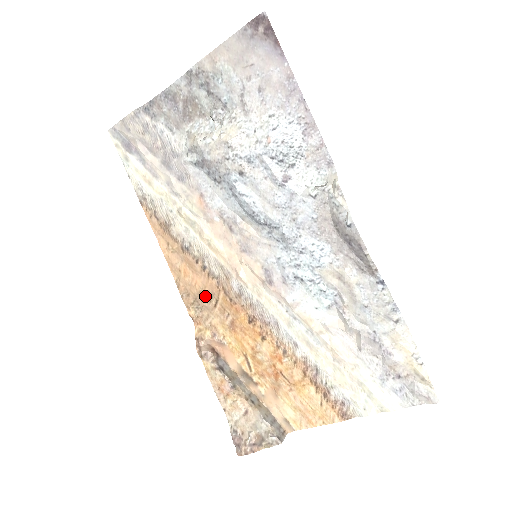
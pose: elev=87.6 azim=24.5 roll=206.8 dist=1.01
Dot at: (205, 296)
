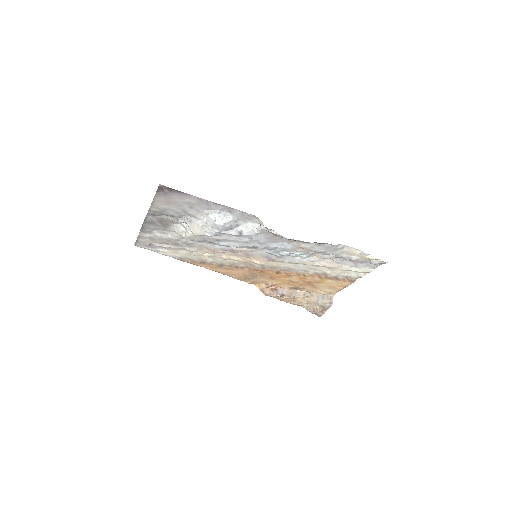
Dot at: (248, 275)
